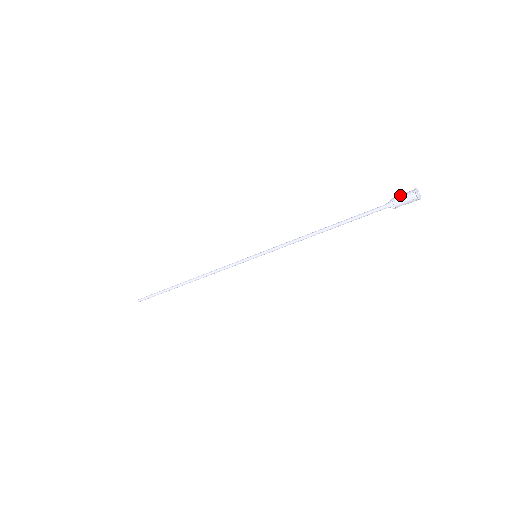
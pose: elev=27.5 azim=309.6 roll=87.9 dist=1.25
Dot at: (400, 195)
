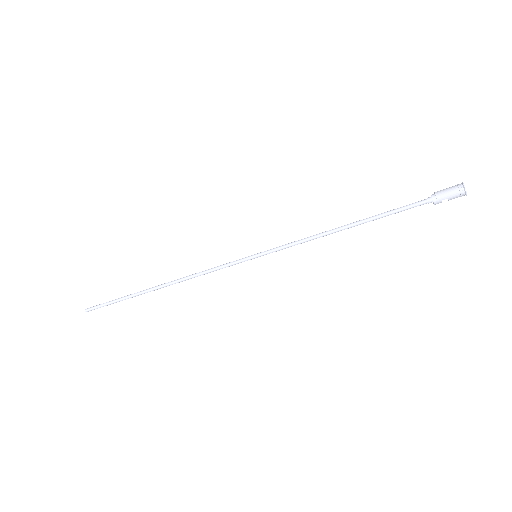
Dot at: occluded
